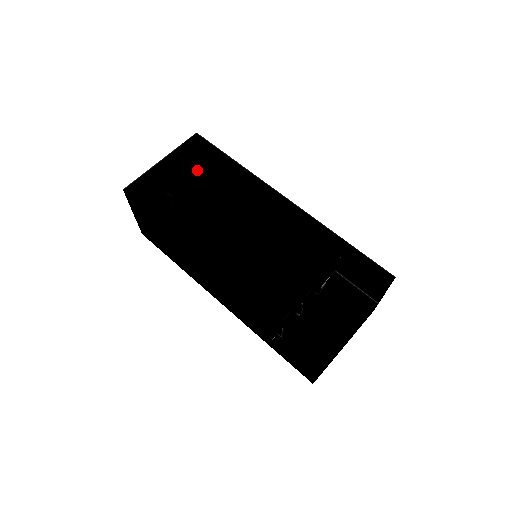
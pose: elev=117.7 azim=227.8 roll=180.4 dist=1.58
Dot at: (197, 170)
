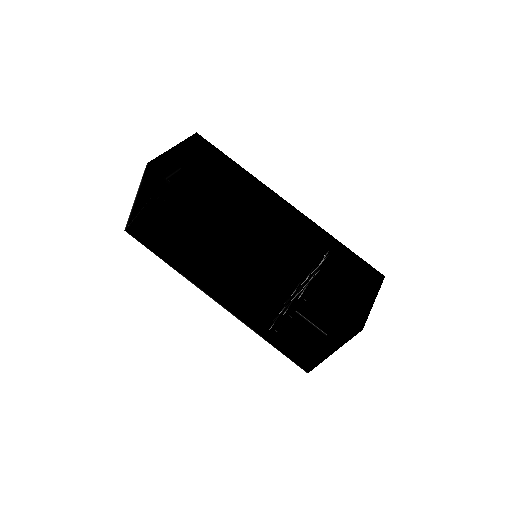
Dot at: (178, 147)
